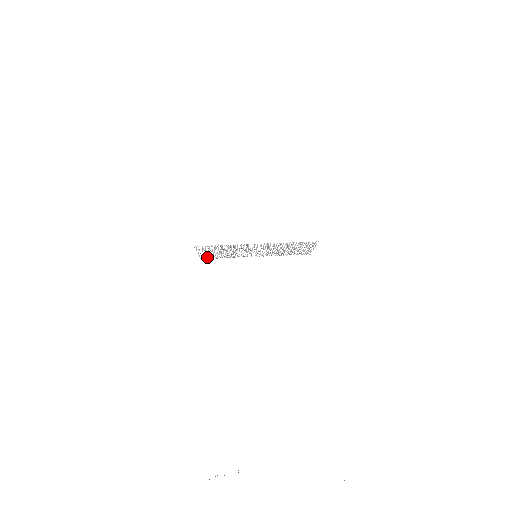
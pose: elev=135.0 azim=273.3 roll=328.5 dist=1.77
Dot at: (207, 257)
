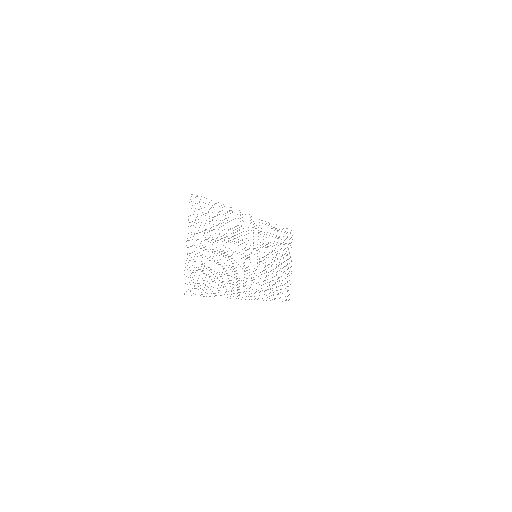
Dot at: occluded
